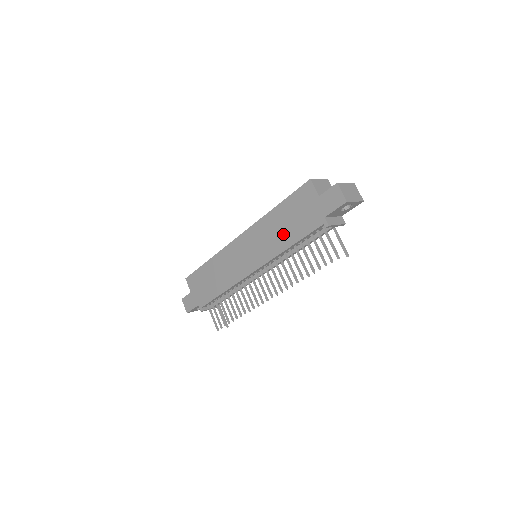
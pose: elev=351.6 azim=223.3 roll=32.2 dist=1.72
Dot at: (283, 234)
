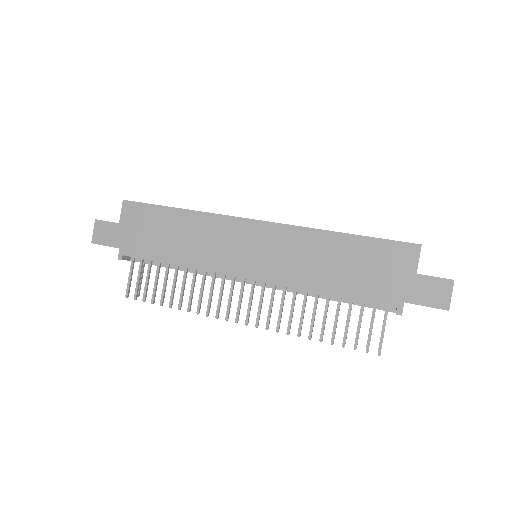
Dot at: (329, 272)
